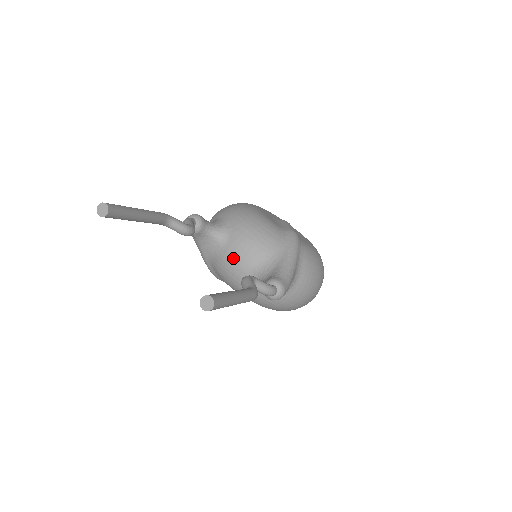
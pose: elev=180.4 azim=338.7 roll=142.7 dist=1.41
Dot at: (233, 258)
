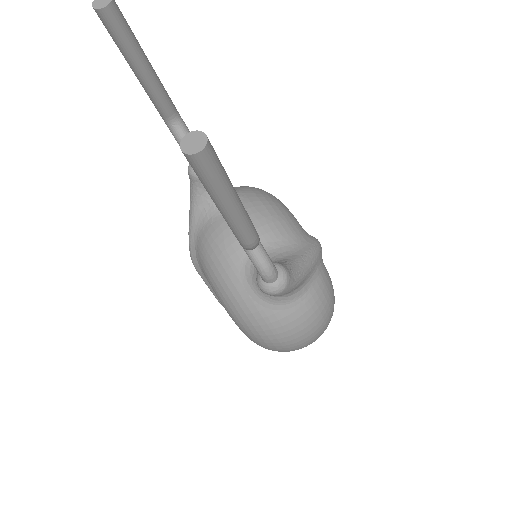
Dot at: occluded
